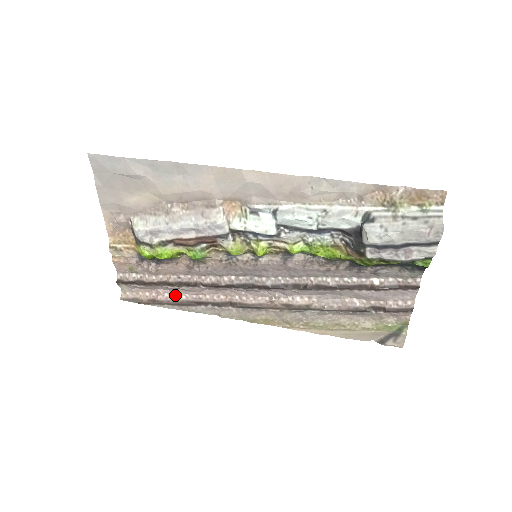
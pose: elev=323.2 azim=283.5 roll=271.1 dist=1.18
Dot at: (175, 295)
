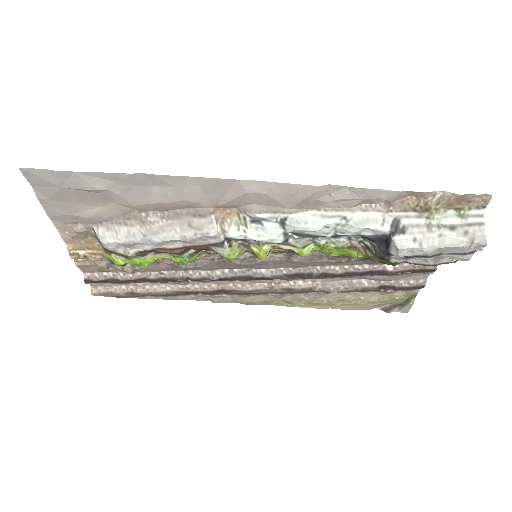
Dot at: (157, 286)
